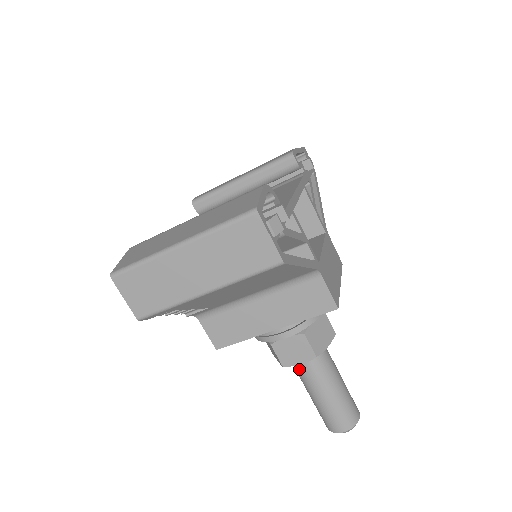
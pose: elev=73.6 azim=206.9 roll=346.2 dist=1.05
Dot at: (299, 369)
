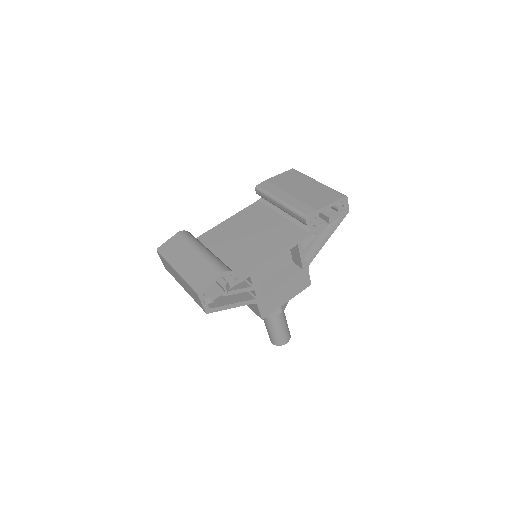
Dot at: occluded
